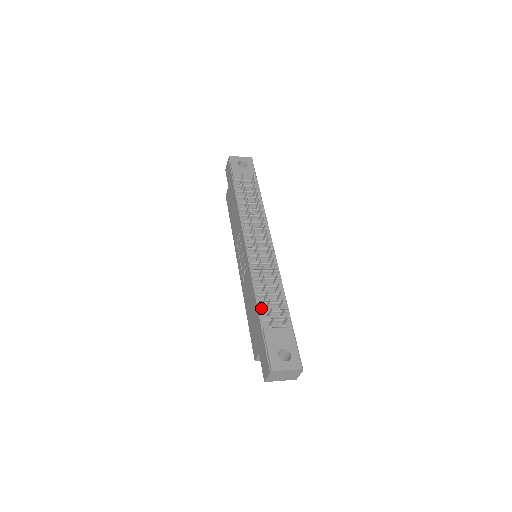
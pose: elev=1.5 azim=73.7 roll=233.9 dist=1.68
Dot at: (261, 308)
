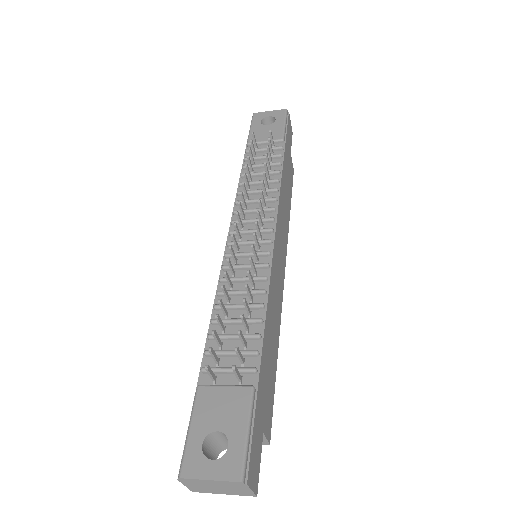
Dot at: (211, 346)
